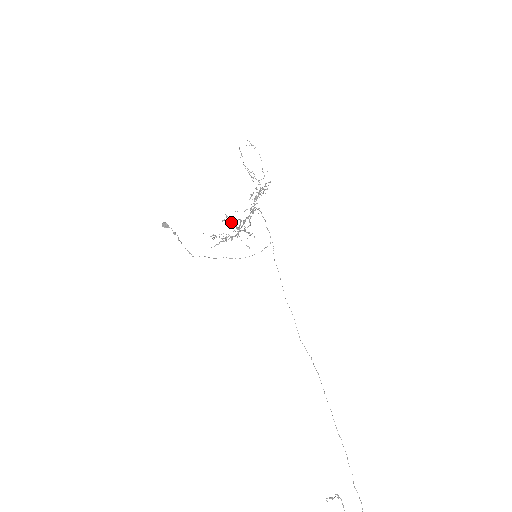
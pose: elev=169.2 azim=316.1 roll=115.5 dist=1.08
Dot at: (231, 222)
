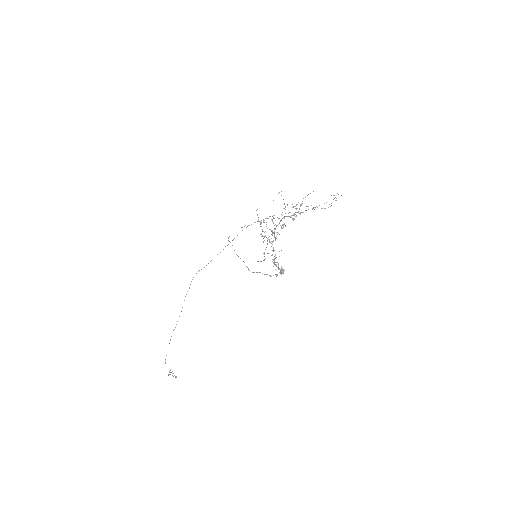
Dot at: (261, 223)
